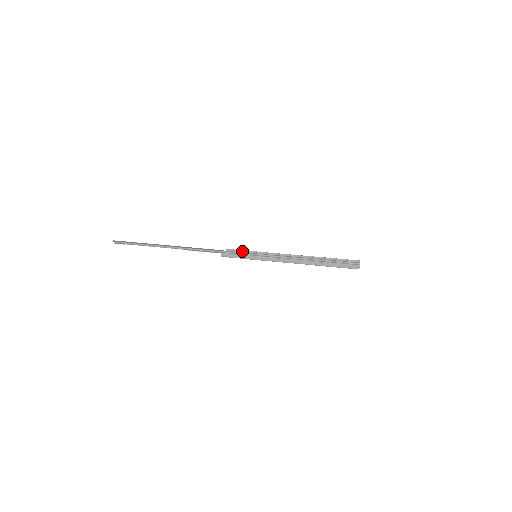
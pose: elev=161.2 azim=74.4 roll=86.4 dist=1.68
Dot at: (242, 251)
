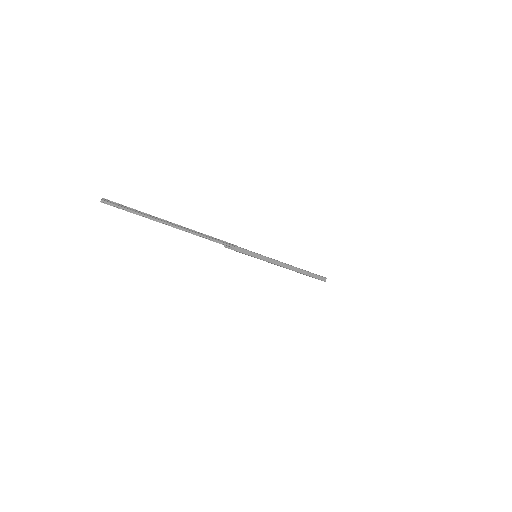
Dot at: occluded
